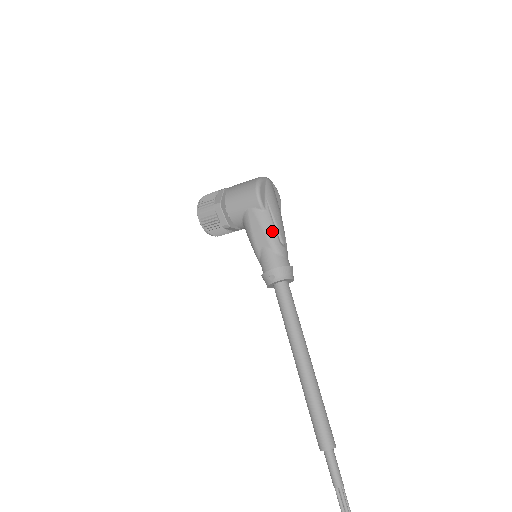
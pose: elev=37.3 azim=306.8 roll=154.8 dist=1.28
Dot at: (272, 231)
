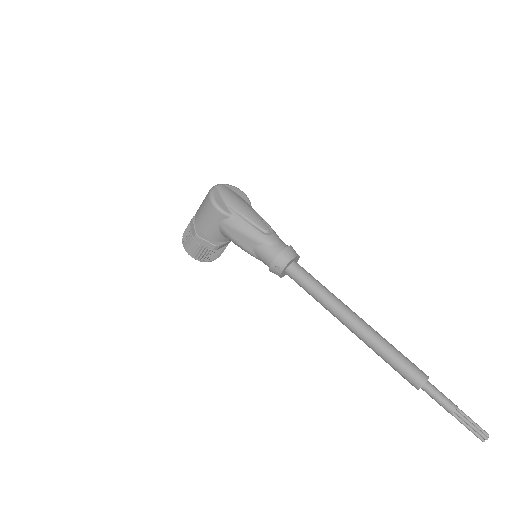
Dot at: (250, 229)
